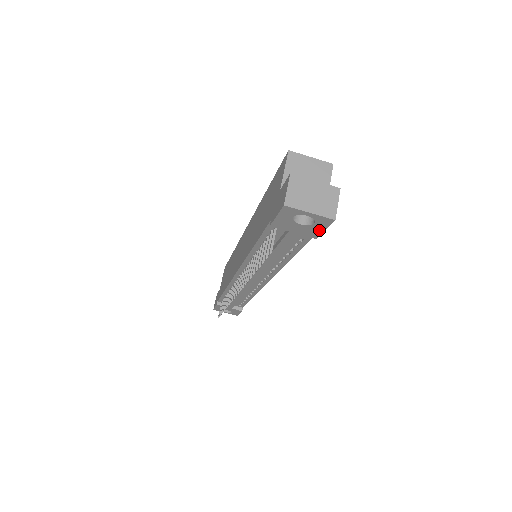
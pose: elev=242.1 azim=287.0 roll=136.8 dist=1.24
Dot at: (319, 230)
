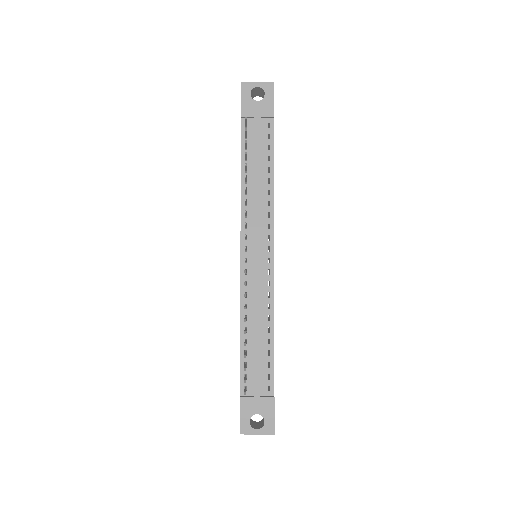
Dot at: (271, 102)
